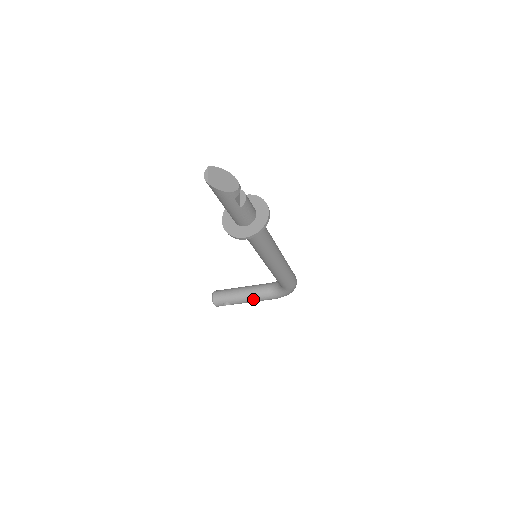
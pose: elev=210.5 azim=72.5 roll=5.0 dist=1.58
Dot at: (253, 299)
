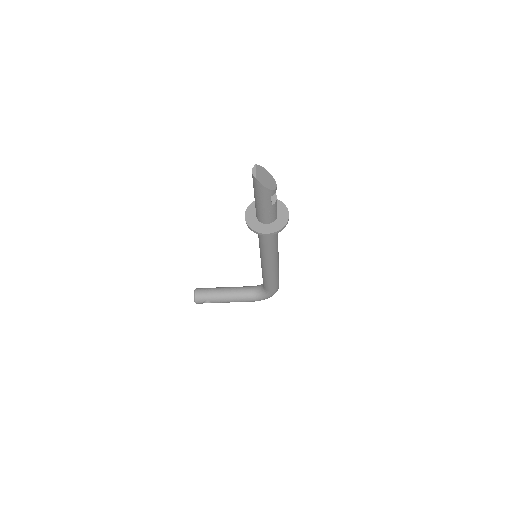
Dot at: (234, 299)
